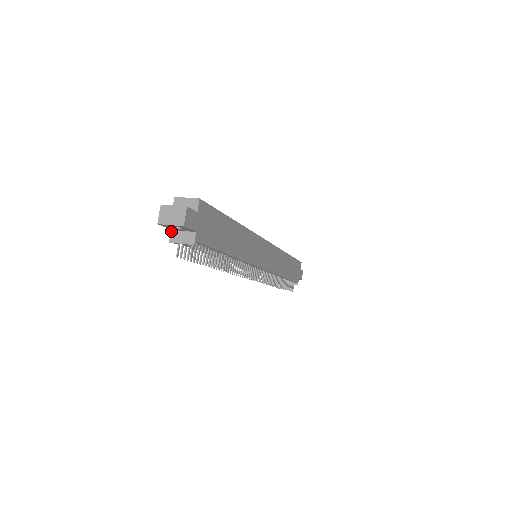
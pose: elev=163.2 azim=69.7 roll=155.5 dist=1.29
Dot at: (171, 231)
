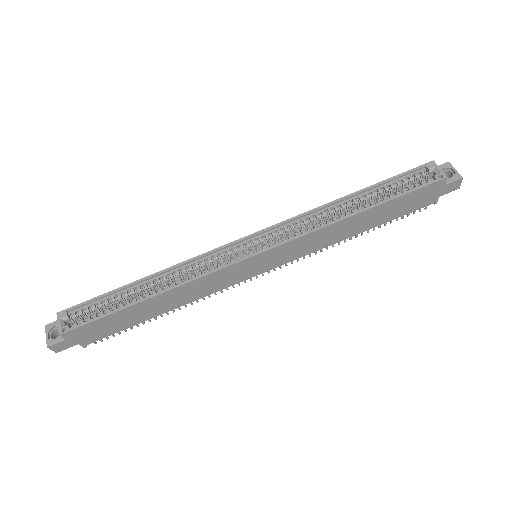
Dot at: occluded
